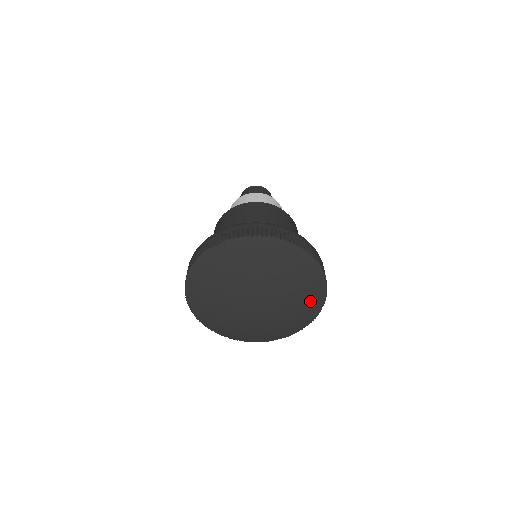
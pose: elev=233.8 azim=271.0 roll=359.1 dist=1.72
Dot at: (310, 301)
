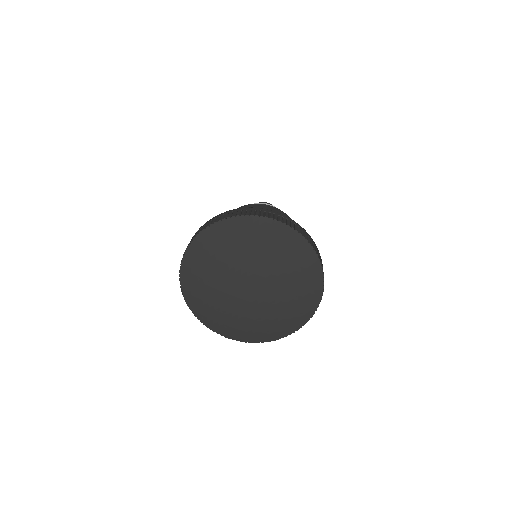
Dot at: (307, 285)
